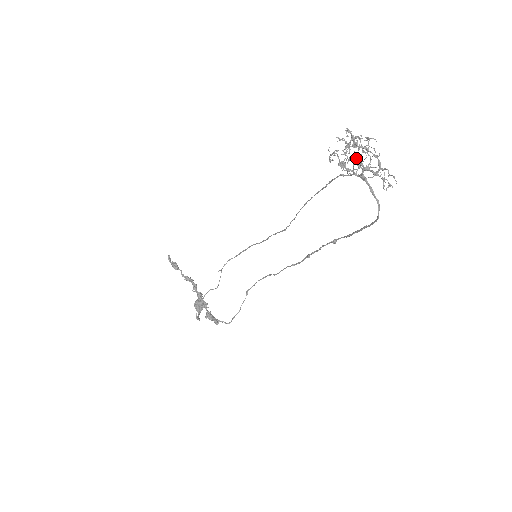
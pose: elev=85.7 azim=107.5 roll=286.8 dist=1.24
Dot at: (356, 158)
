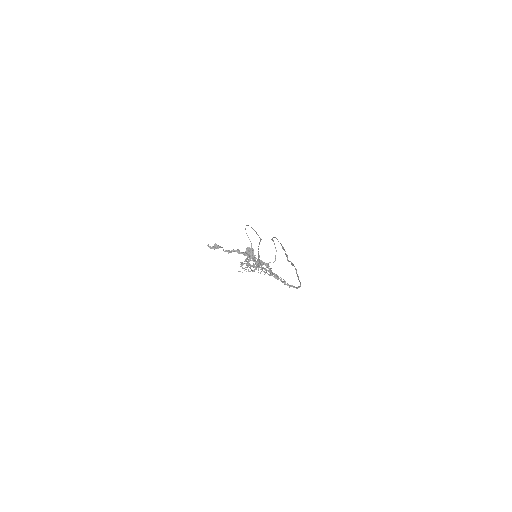
Dot at: occluded
